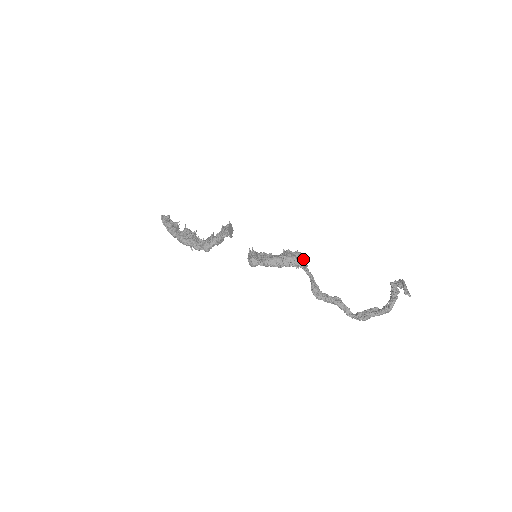
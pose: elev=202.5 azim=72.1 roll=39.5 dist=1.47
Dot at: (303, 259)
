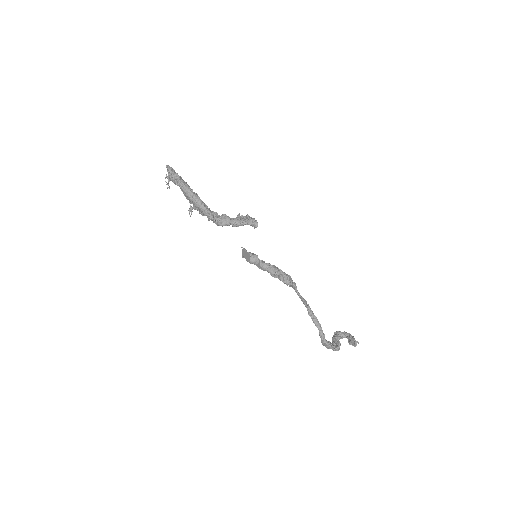
Dot at: occluded
